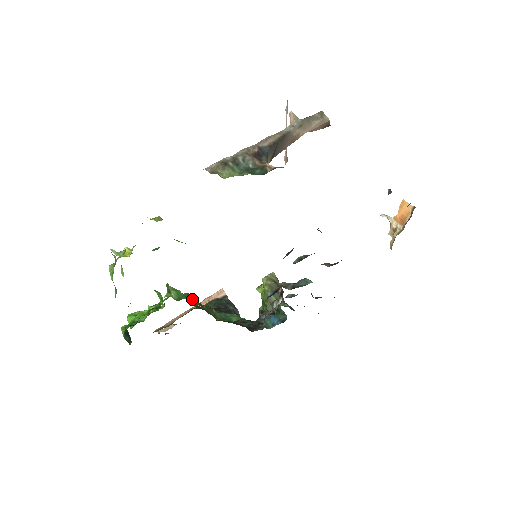
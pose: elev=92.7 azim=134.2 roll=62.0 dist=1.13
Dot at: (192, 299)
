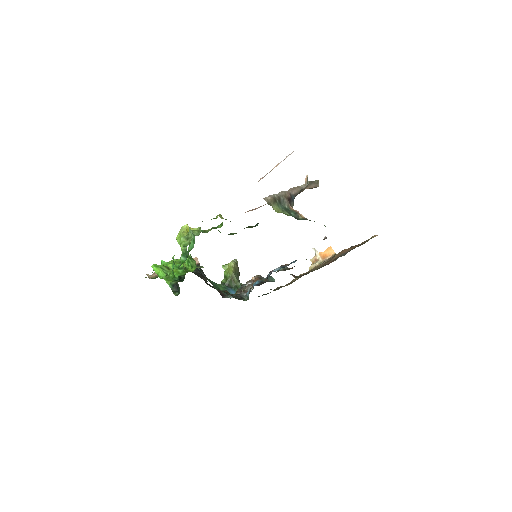
Dot at: occluded
